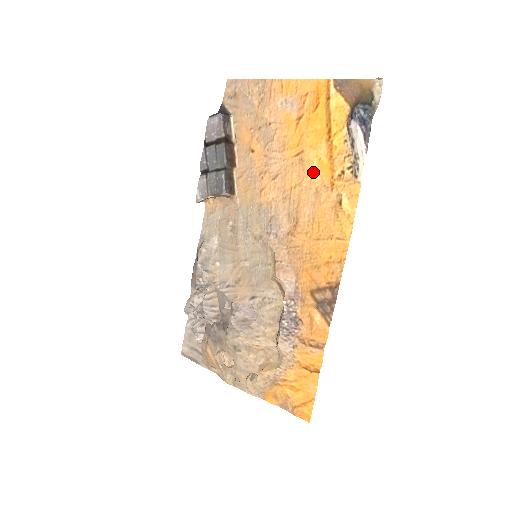
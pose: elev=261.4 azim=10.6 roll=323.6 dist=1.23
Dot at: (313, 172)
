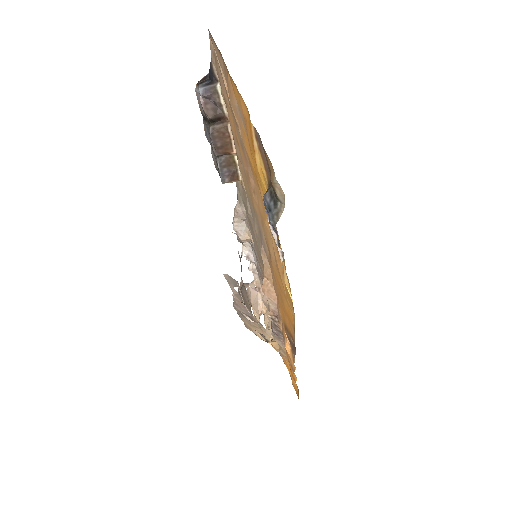
Dot at: occluded
